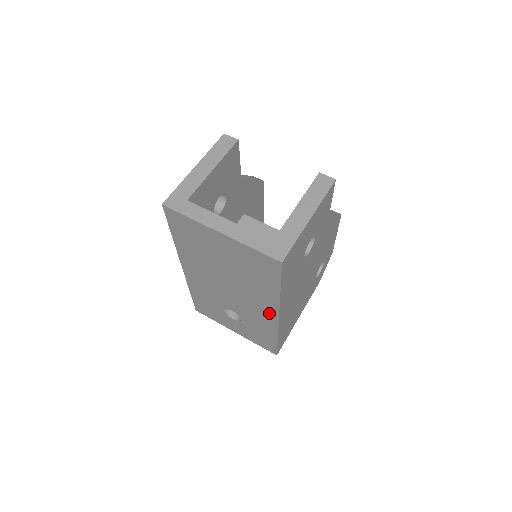
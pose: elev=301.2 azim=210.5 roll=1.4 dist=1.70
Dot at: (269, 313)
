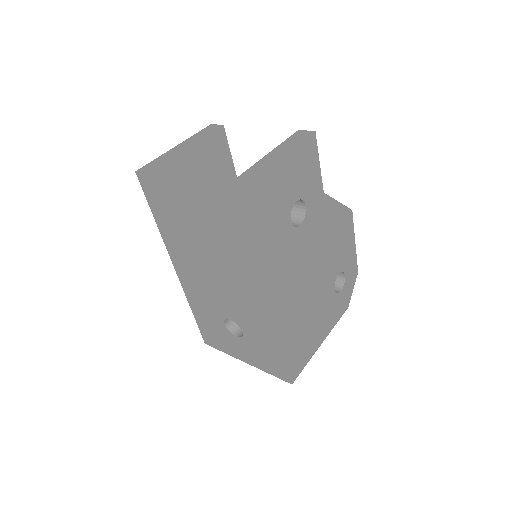
Dot at: (260, 299)
